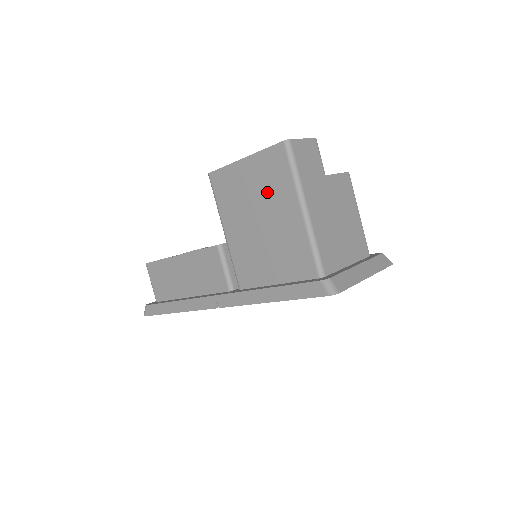
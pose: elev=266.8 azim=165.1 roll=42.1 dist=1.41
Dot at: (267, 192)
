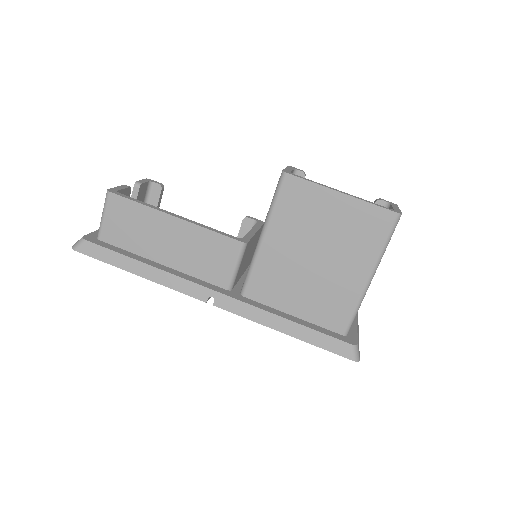
Dot at: (345, 240)
